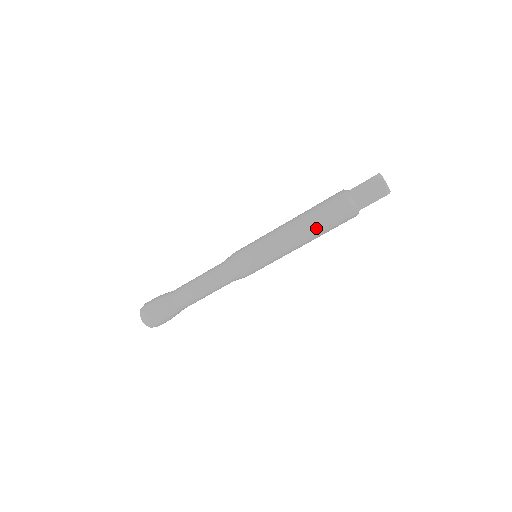
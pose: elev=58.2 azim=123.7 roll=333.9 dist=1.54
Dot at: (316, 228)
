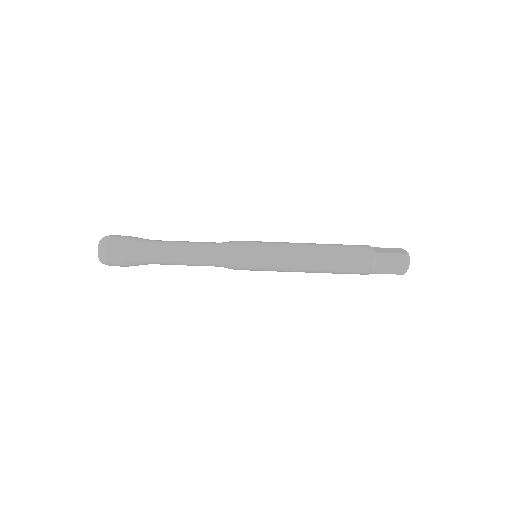
Dot at: (330, 268)
